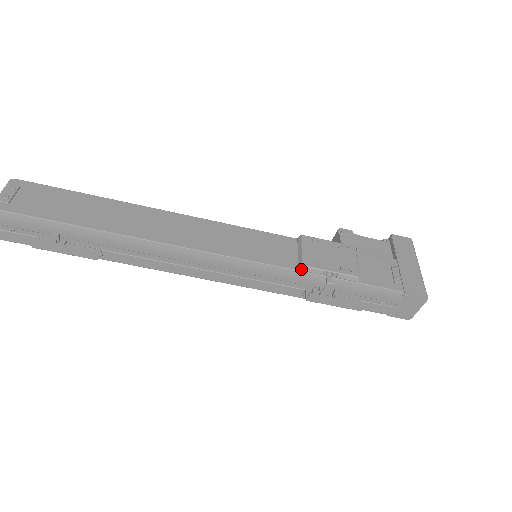
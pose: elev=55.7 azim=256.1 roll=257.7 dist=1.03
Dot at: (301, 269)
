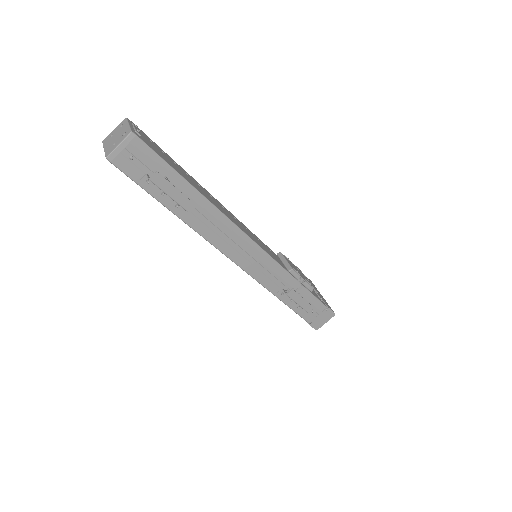
Dot at: (291, 271)
